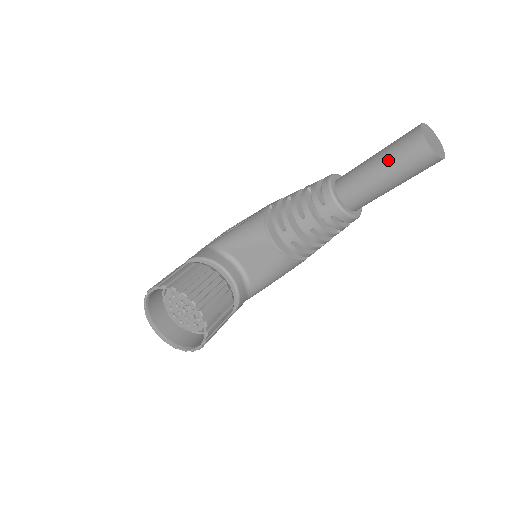
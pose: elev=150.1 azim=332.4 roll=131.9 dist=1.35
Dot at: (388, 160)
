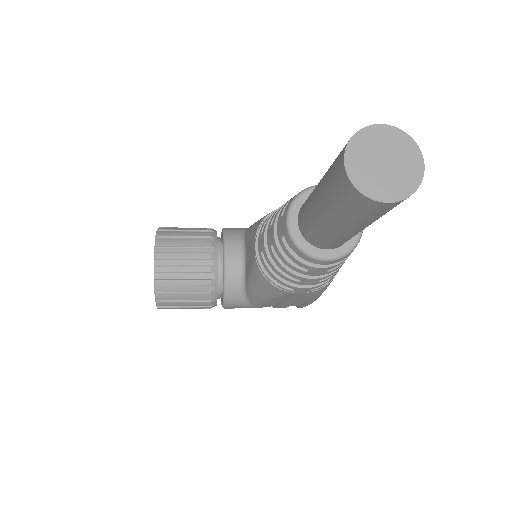
Dot at: (325, 173)
